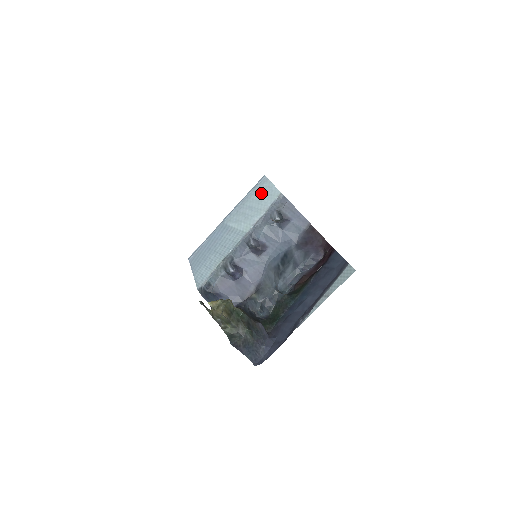
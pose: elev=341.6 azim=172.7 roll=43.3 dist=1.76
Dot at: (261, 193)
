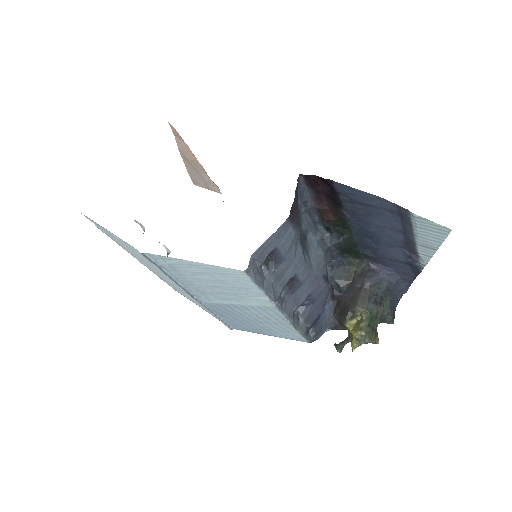
Dot at: (197, 274)
